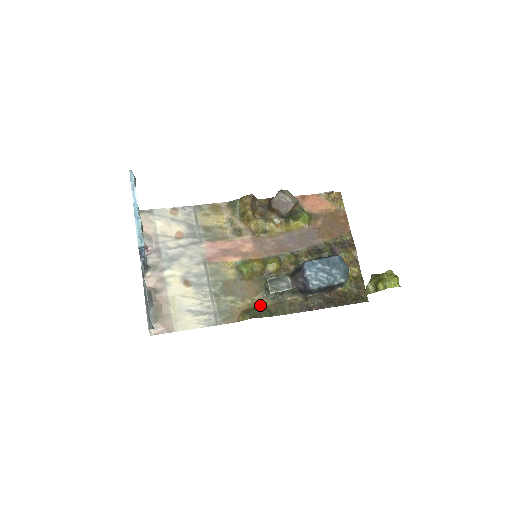
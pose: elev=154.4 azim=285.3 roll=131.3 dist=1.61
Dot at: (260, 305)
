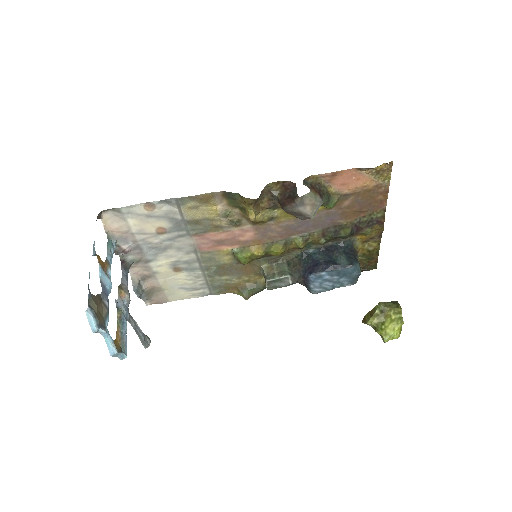
Dot at: (257, 281)
